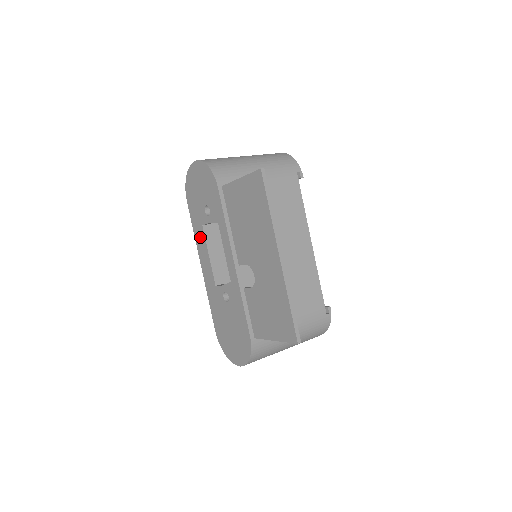
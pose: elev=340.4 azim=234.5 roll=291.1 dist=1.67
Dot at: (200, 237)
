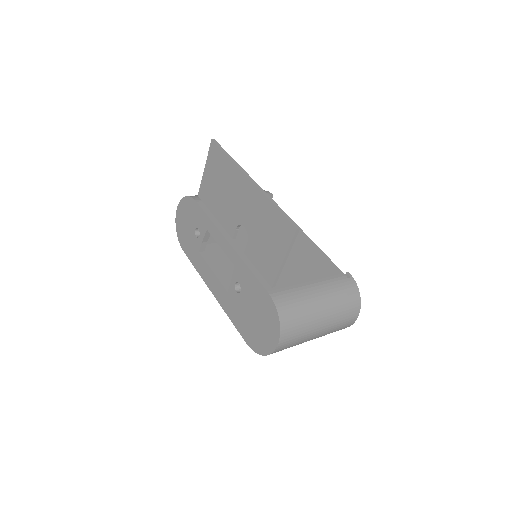
Dot at: (201, 266)
